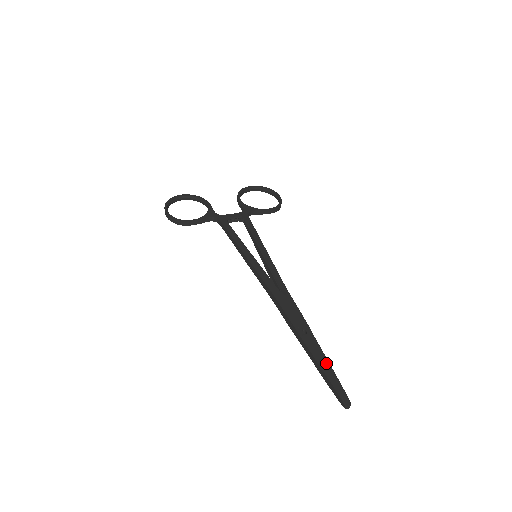
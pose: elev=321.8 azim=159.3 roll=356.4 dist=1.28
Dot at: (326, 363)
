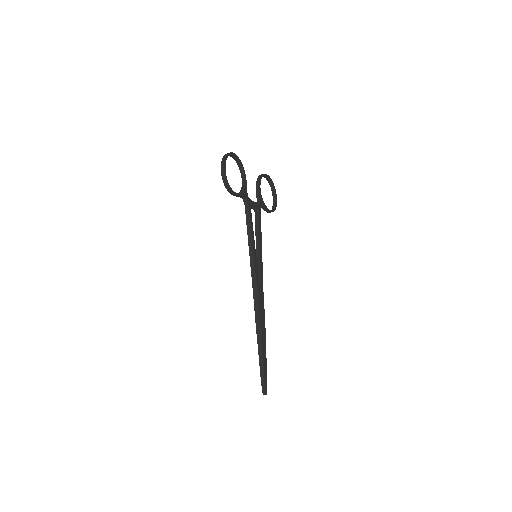
Dot at: (266, 365)
